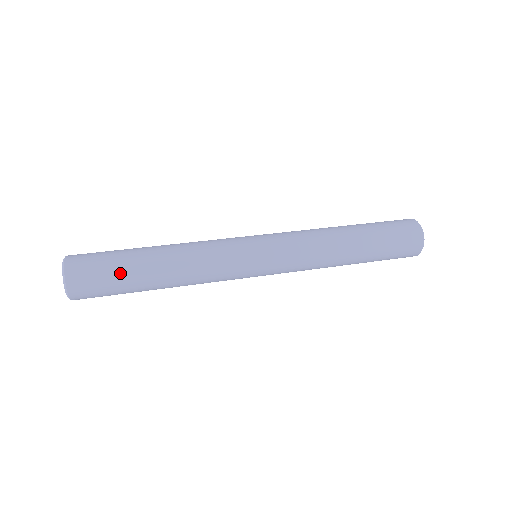
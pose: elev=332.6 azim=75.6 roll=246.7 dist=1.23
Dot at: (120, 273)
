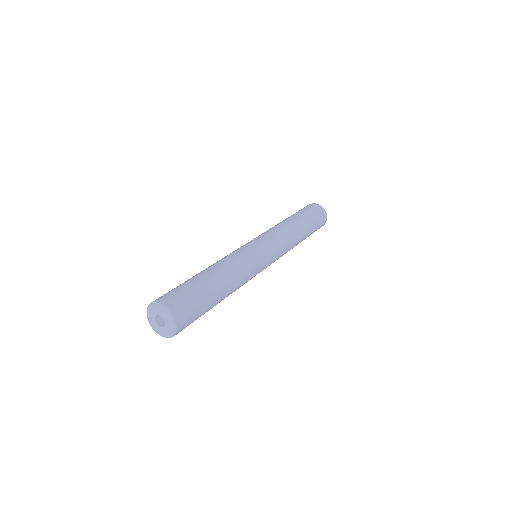
Dot at: (205, 301)
